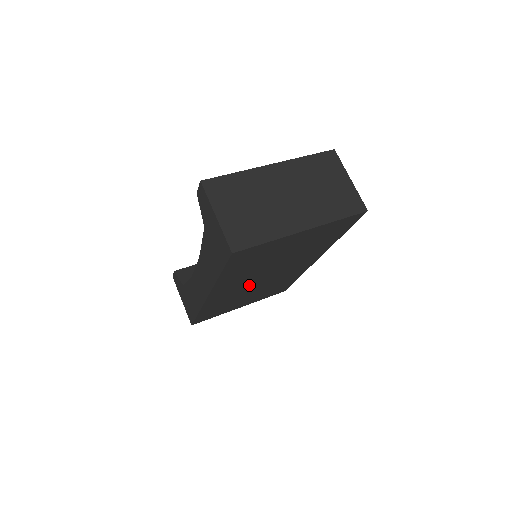
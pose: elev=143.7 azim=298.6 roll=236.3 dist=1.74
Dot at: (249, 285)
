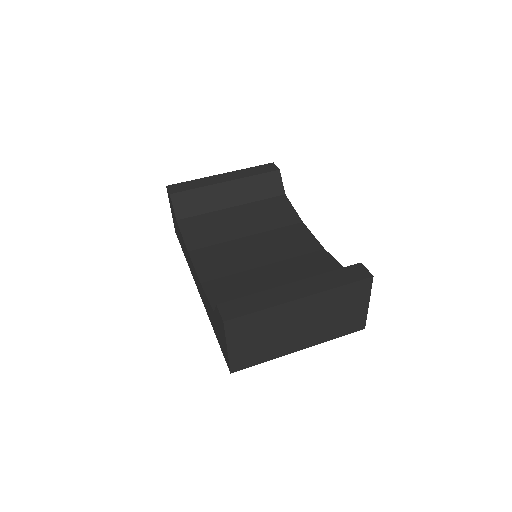
Dot at: occluded
